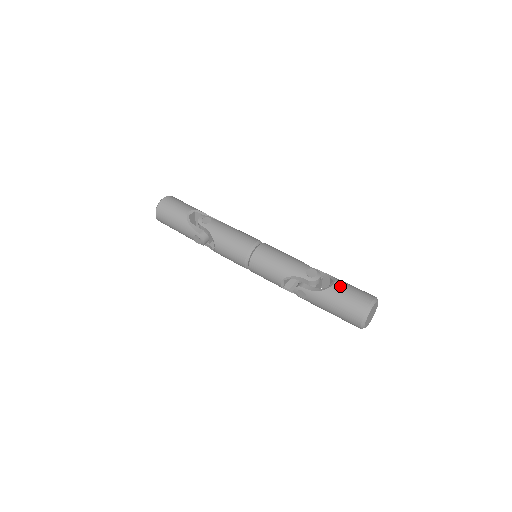
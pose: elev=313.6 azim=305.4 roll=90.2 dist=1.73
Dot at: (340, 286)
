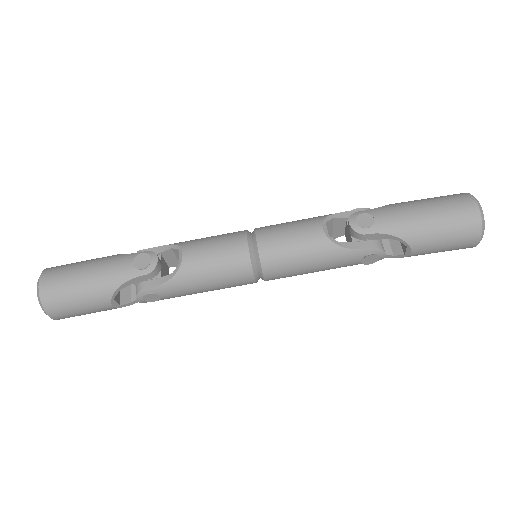
Dot at: (422, 251)
